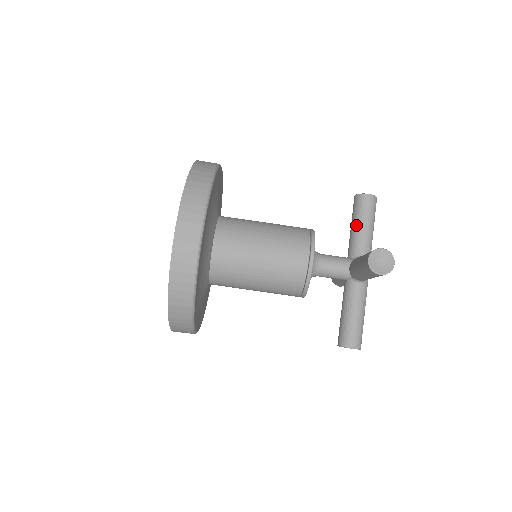
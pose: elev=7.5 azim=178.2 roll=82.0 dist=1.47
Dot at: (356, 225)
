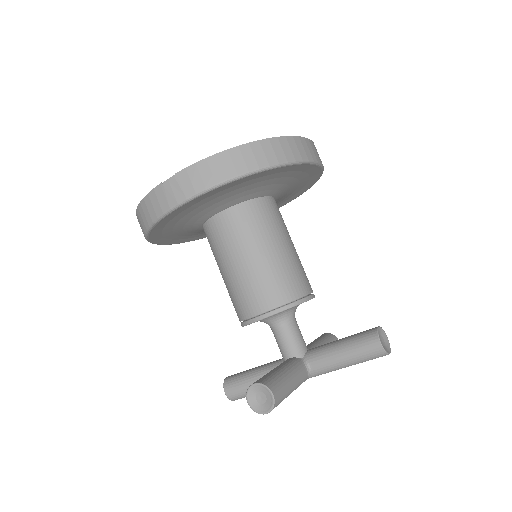
Dot at: (322, 342)
